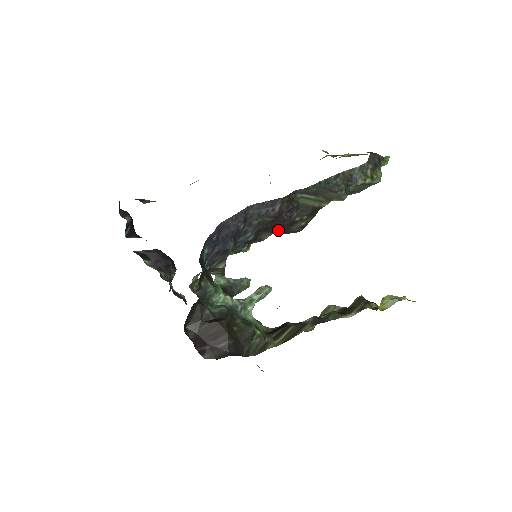
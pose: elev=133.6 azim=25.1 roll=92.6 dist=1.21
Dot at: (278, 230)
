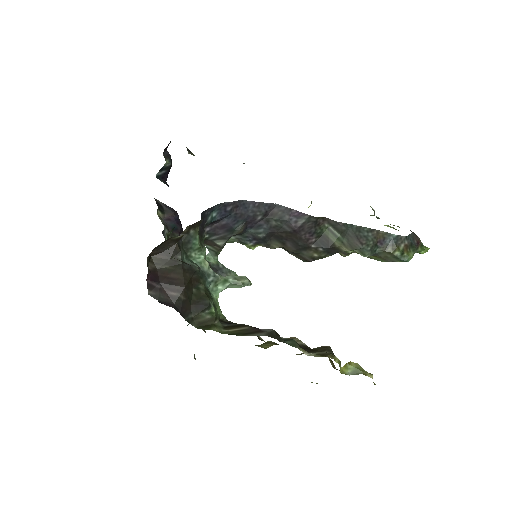
Dot at: (290, 246)
